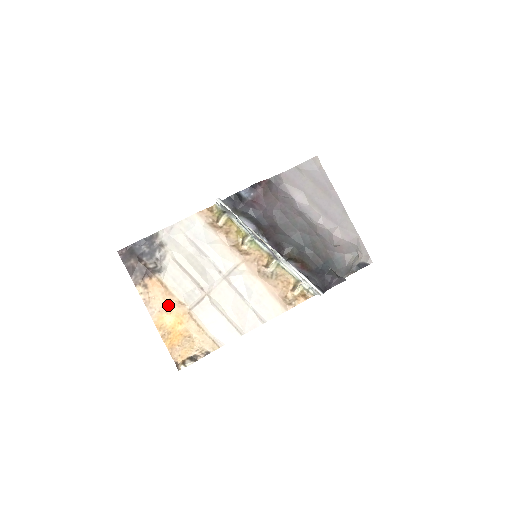
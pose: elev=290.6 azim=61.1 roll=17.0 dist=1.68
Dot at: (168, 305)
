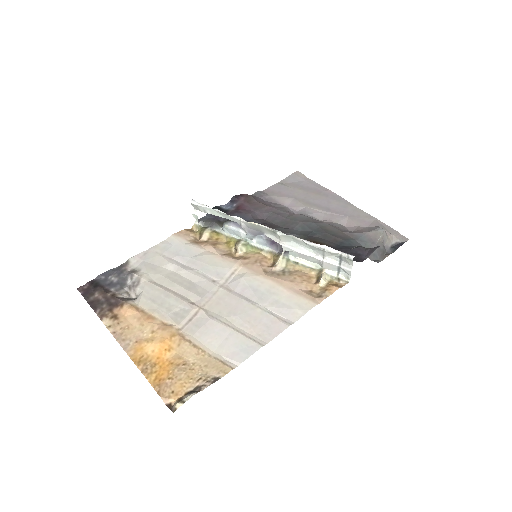
Dot at: (148, 331)
